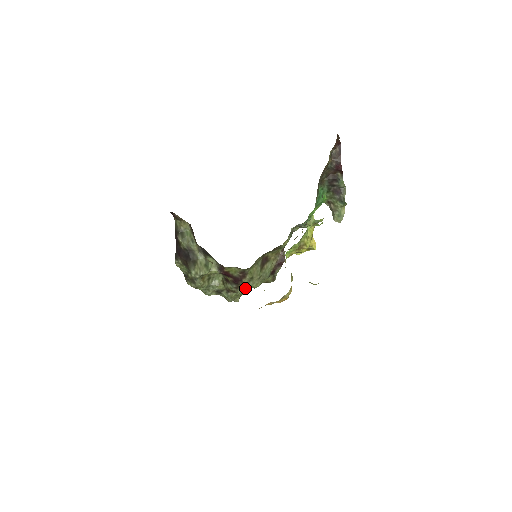
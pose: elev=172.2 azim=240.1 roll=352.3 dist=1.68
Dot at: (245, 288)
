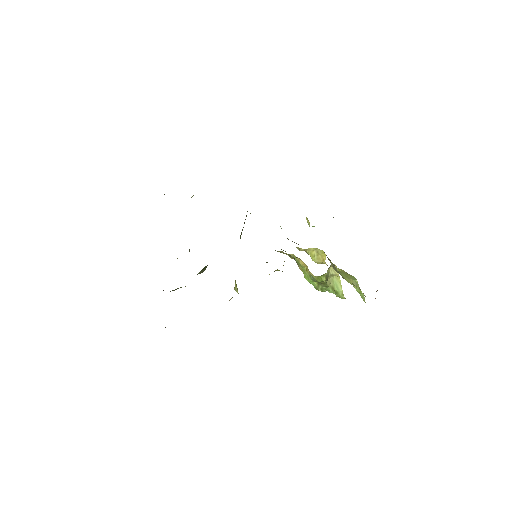
Dot at: occluded
